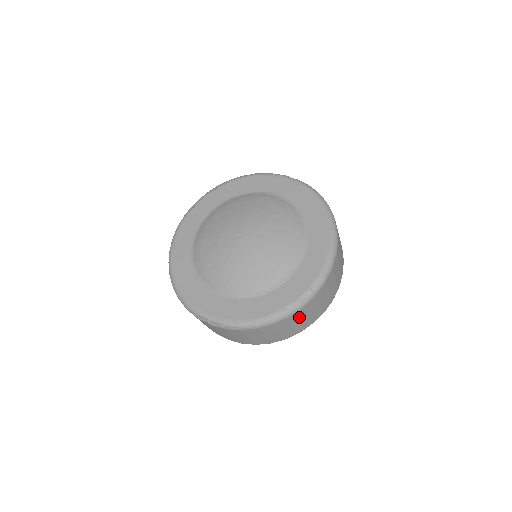
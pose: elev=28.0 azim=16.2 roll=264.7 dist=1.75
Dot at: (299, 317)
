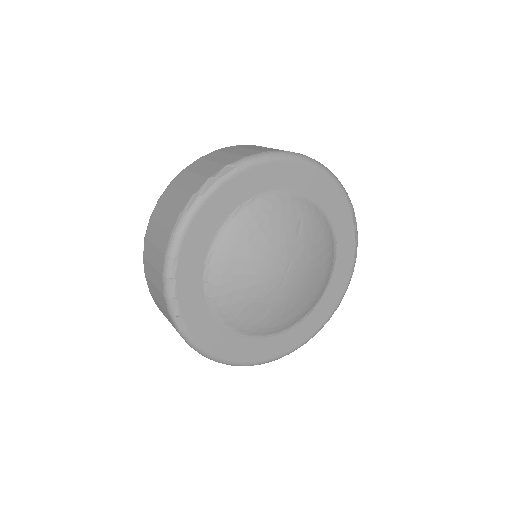
Dot at: occluded
